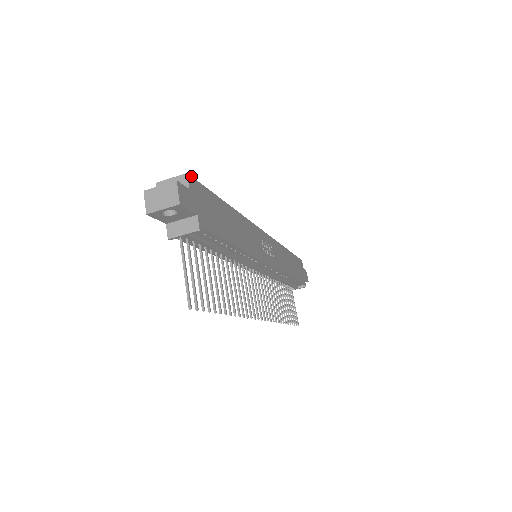
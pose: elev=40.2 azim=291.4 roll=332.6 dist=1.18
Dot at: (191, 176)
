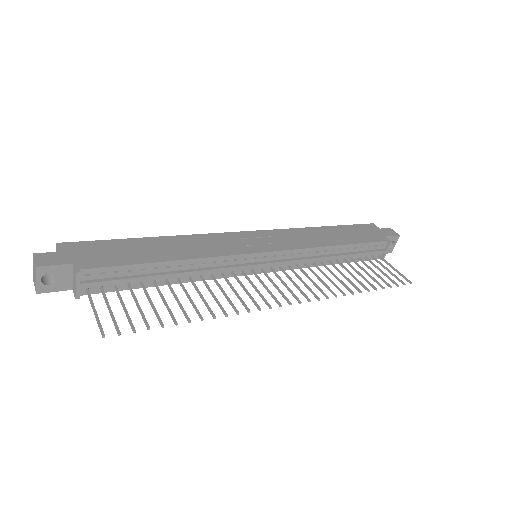
Dot at: (65, 243)
